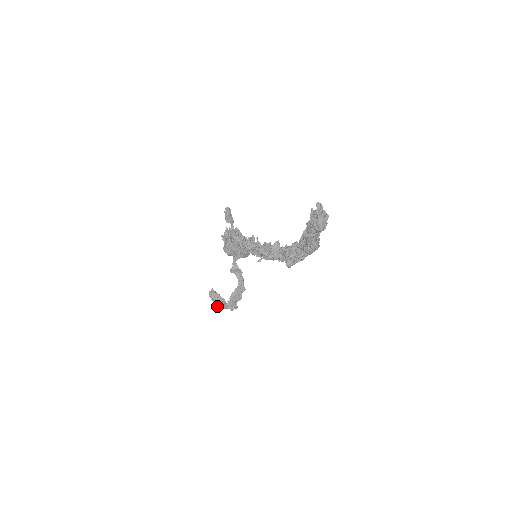
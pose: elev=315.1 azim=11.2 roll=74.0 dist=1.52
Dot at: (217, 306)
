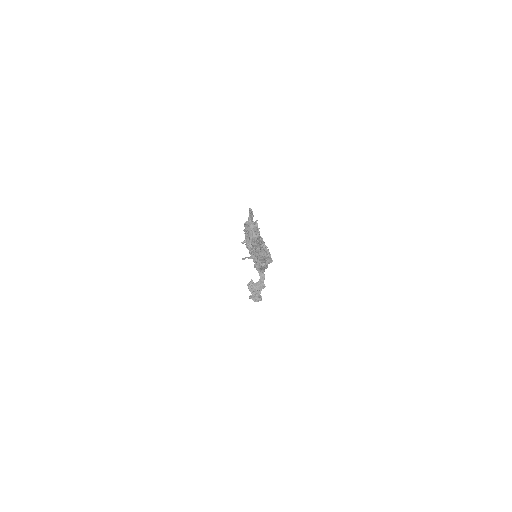
Dot at: occluded
